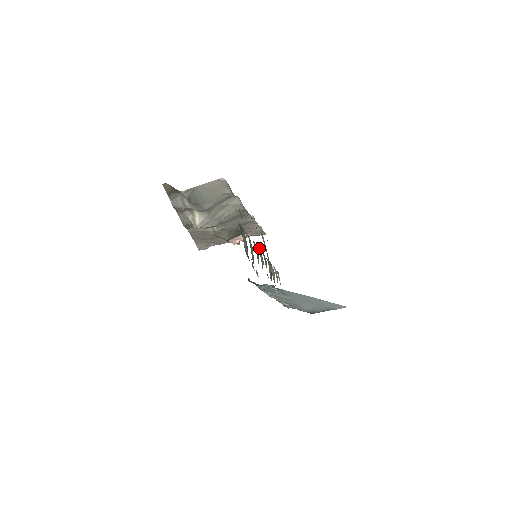
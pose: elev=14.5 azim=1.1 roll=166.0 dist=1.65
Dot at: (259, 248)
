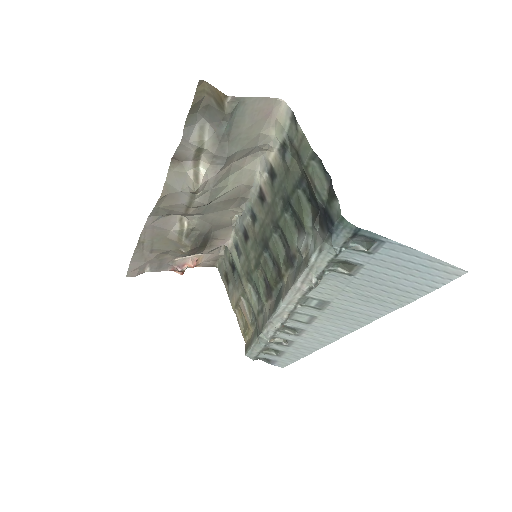
Dot at: (276, 235)
